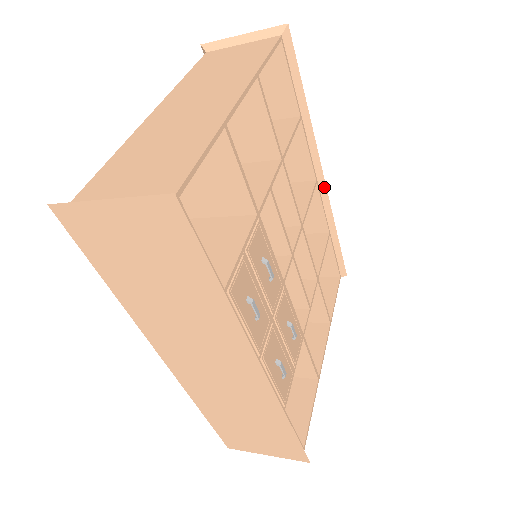
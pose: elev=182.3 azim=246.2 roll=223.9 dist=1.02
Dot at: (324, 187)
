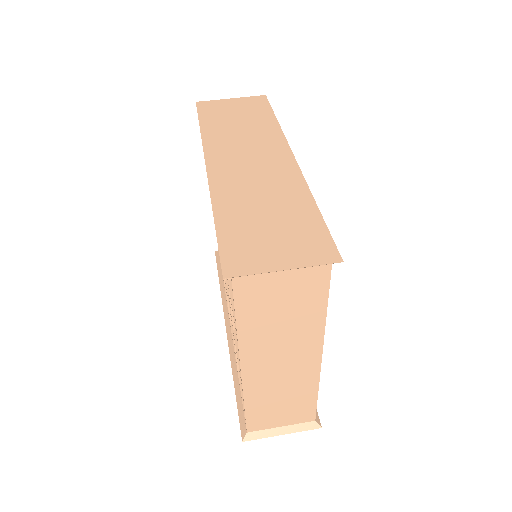
Dot at: (289, 151)
